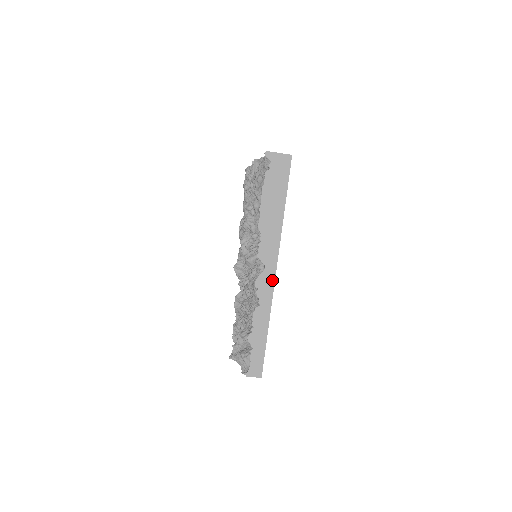
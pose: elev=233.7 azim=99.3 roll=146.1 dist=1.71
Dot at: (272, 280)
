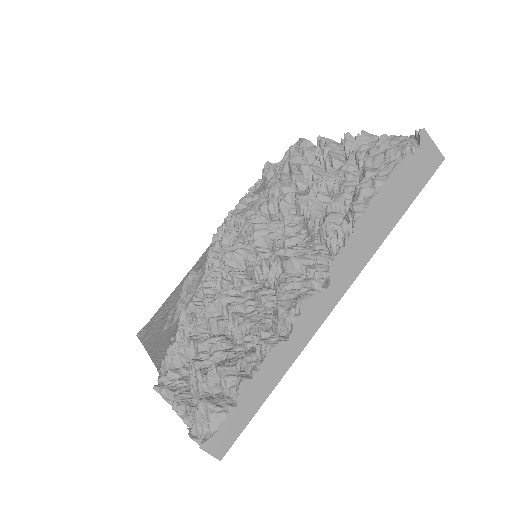
Dot at: (325, 312)
